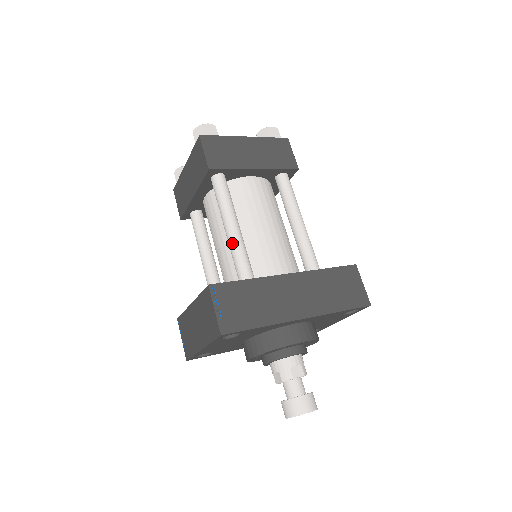
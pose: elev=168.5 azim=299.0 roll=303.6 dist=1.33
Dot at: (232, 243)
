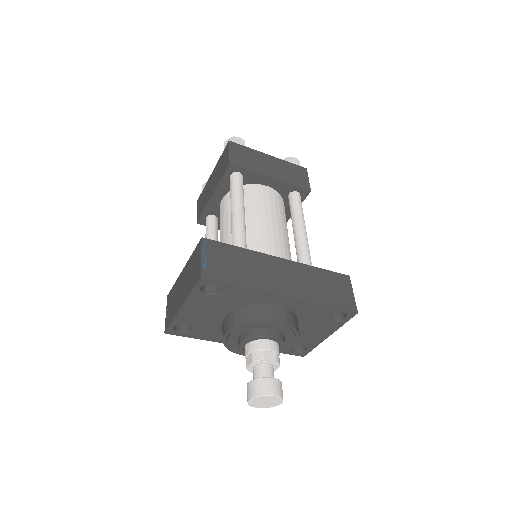
Dot at: (234, 222)
